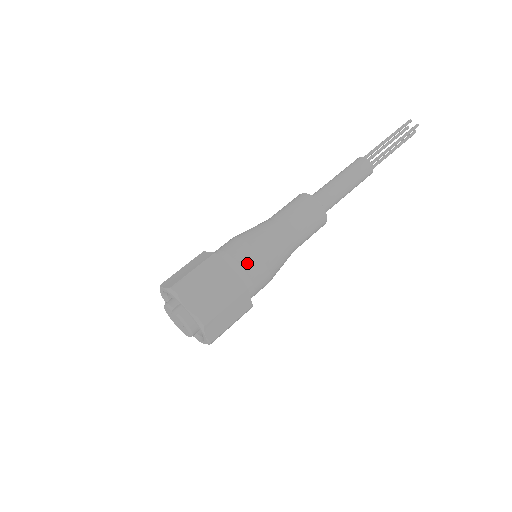
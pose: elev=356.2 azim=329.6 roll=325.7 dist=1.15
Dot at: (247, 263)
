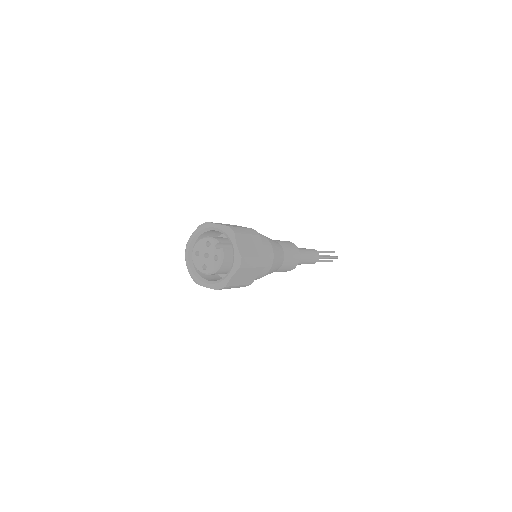
Dot at: (267, 251)
